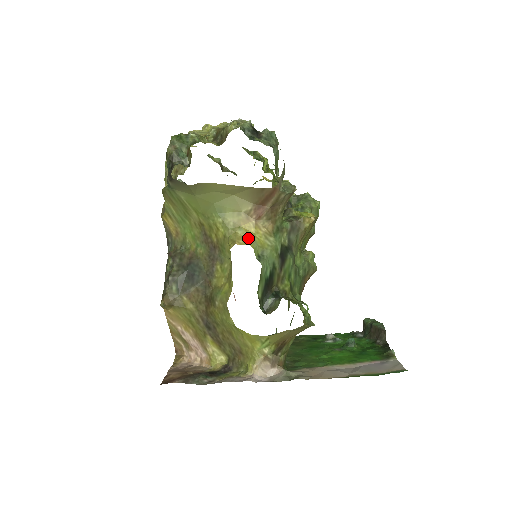
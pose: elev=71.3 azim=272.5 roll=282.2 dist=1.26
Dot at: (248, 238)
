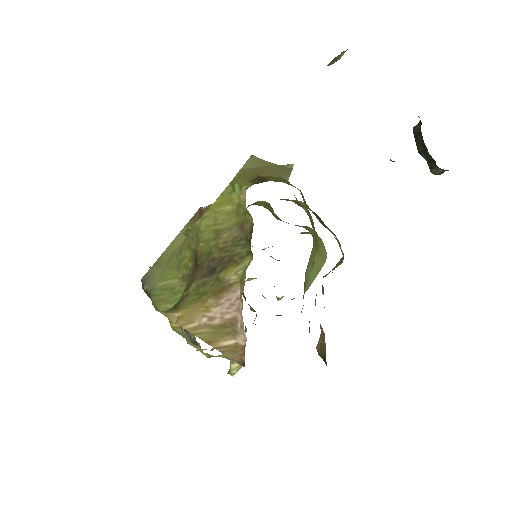
Dot at: occluded
